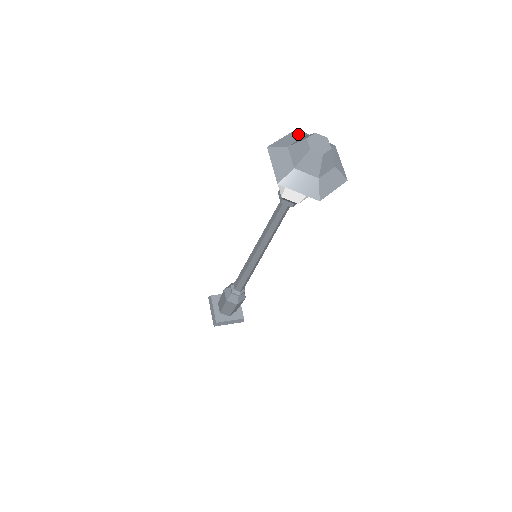
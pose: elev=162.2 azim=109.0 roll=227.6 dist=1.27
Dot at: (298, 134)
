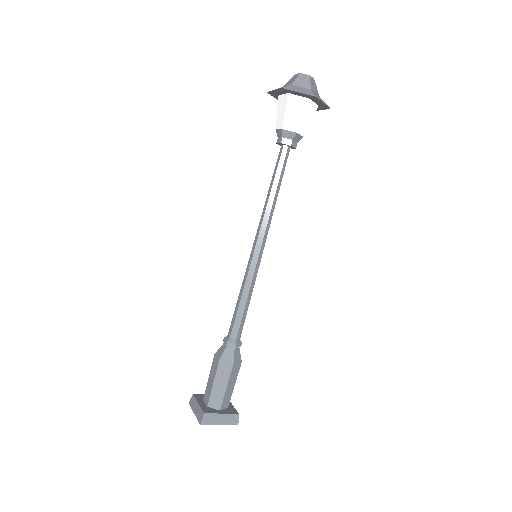
Dot at: occluded
